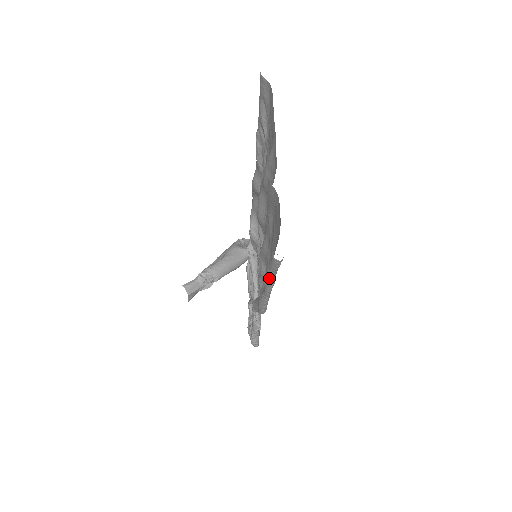
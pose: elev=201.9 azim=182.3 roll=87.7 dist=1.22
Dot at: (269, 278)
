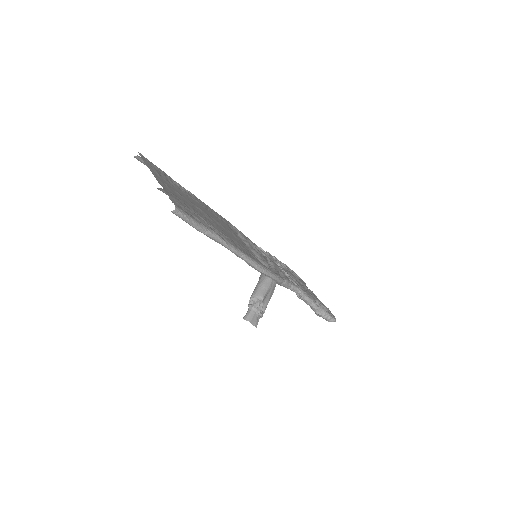
Dot at: (205, 233)
